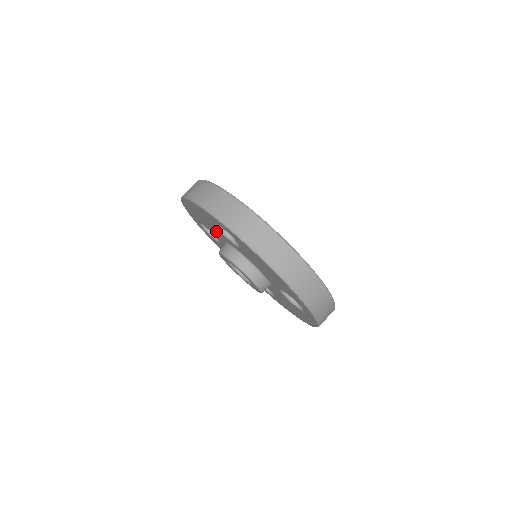
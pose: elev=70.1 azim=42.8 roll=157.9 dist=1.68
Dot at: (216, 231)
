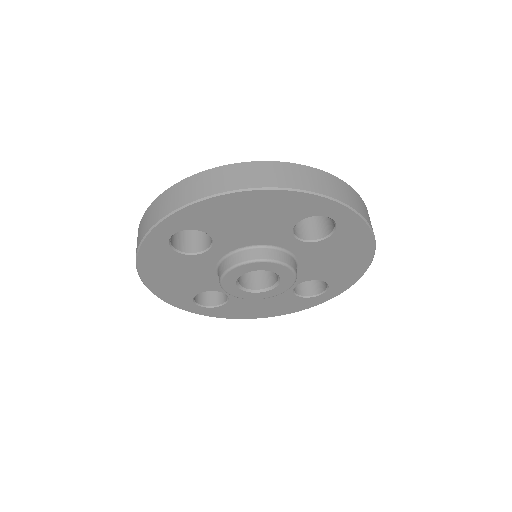
Dot at: (195, 270)
